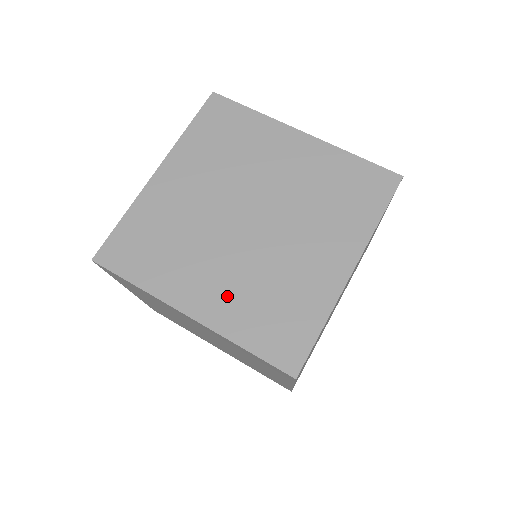
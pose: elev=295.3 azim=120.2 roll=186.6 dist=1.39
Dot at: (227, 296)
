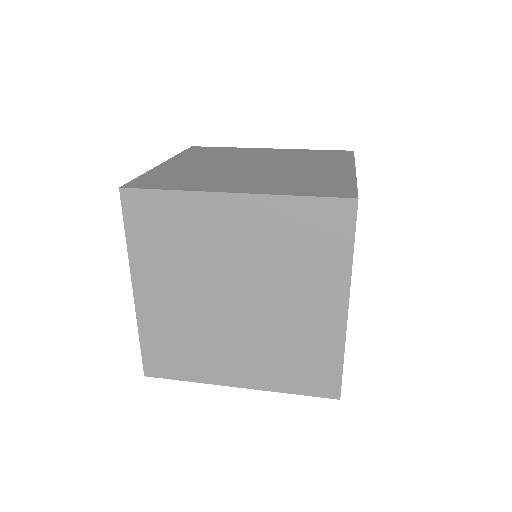
Dot at: (263, 184)
